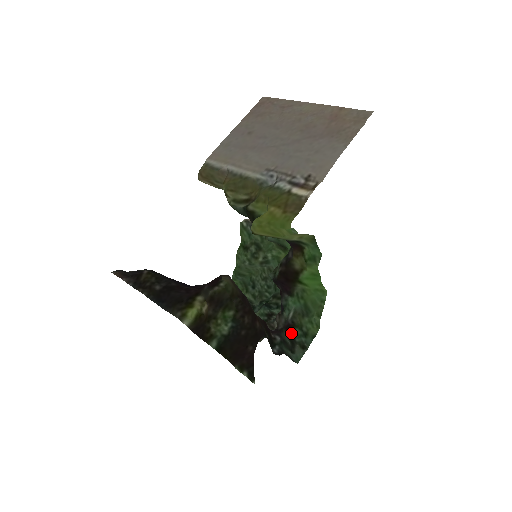
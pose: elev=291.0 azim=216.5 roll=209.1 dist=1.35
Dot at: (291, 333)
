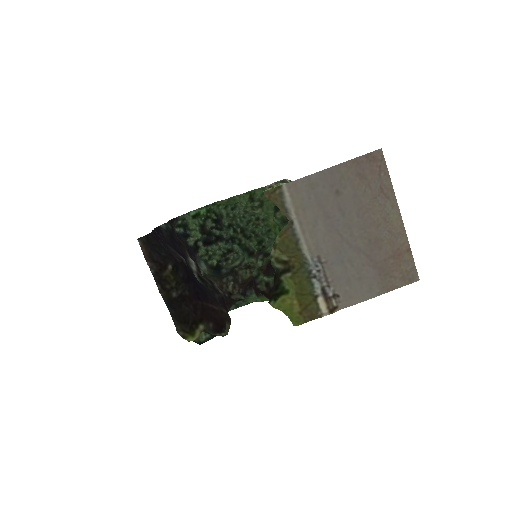
Dot at: (237, 301)
